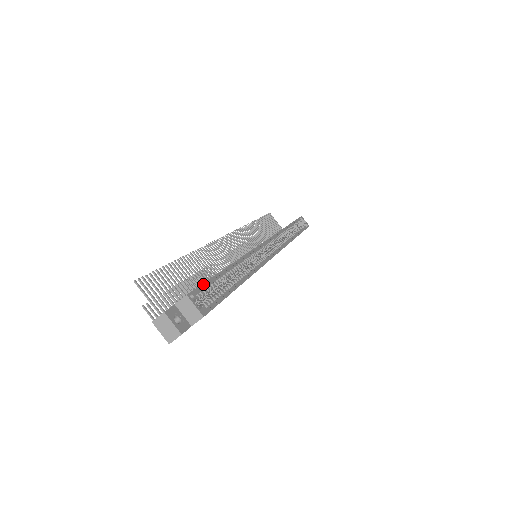
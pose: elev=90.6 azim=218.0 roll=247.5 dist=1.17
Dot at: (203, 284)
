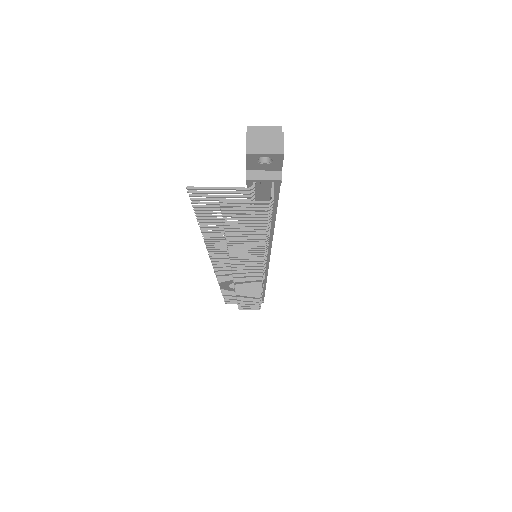
Dot at: occluded
